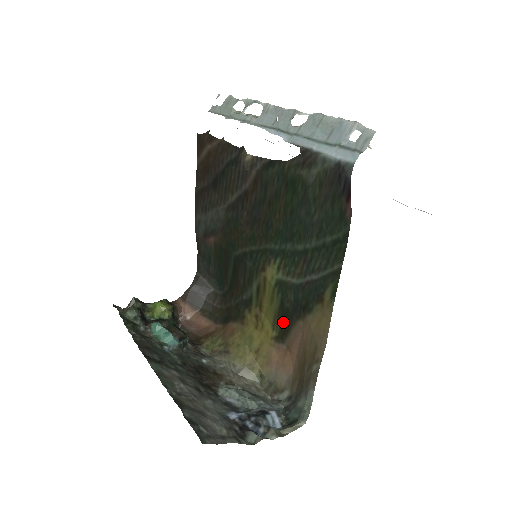
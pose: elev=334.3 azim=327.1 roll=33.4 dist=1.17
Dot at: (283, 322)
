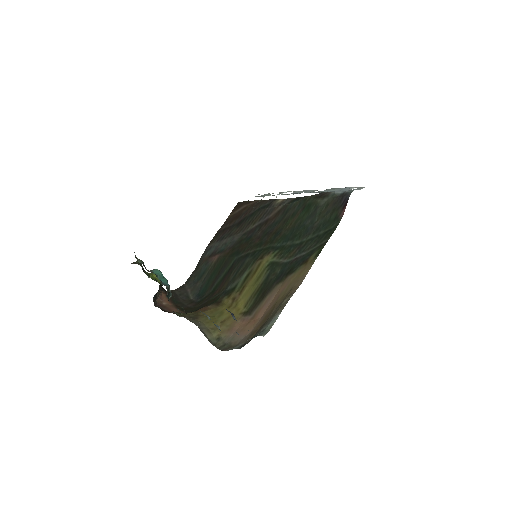
Dot at: (260, 294)
